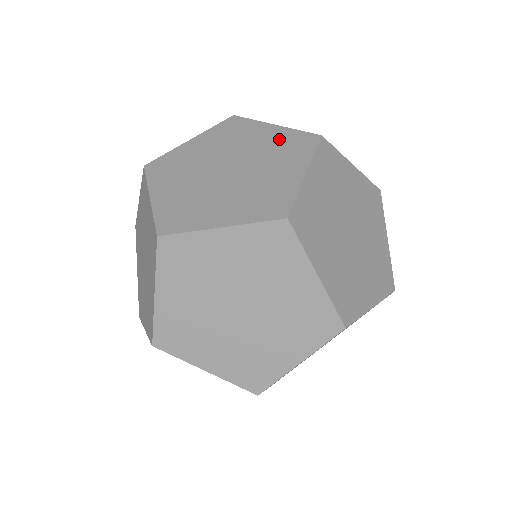
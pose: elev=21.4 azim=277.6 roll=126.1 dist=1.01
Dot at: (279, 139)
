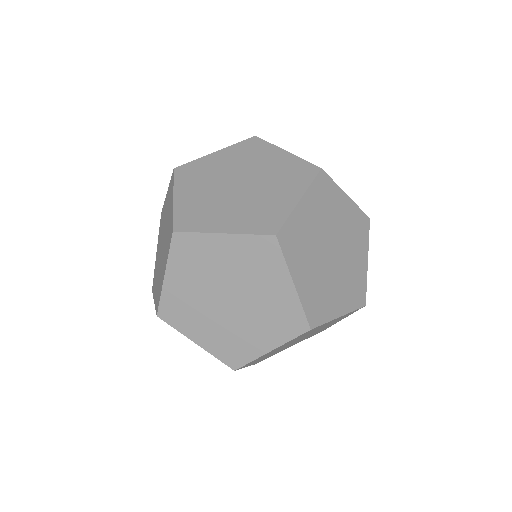
Dot at: (287, 165)
